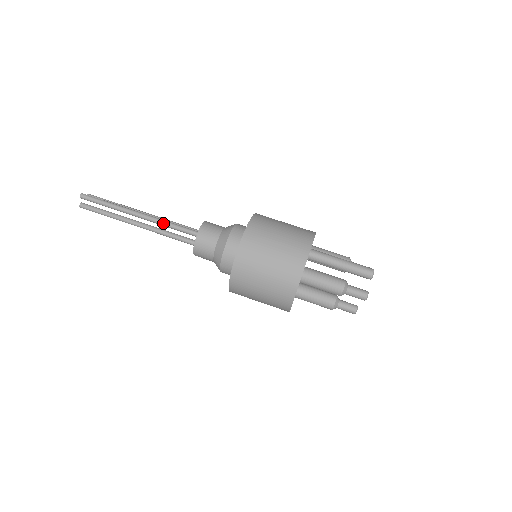
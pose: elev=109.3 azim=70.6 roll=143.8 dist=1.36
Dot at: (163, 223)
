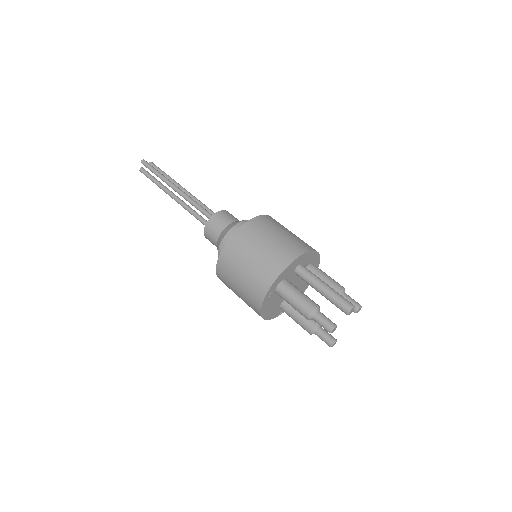
Dot at: (191, 202)
